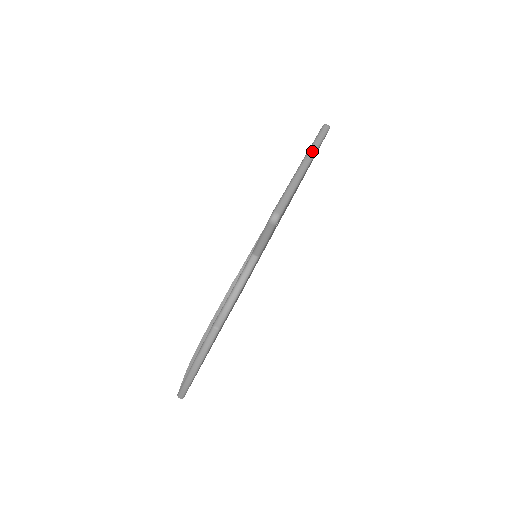
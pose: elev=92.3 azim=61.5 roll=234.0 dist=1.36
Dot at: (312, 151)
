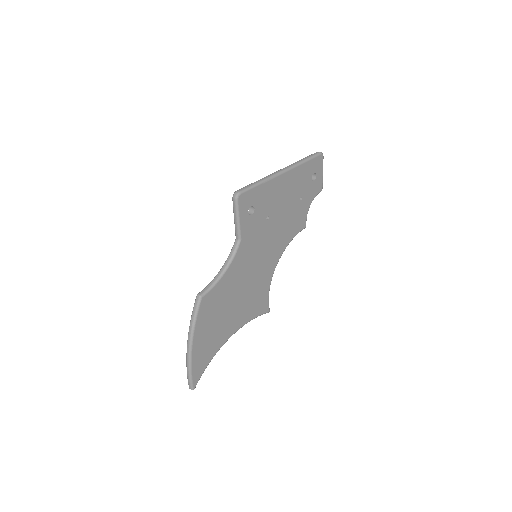
Dot at: (294, 164)
